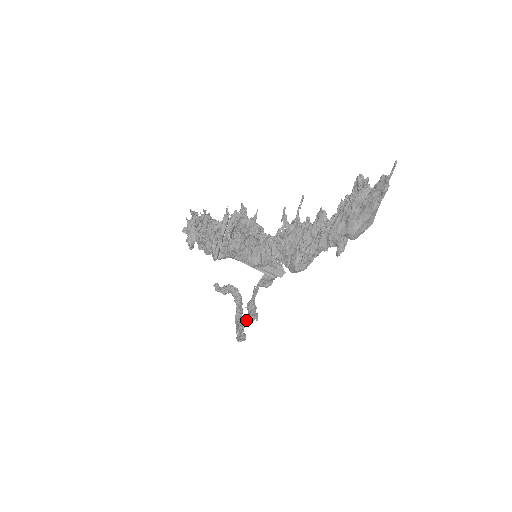
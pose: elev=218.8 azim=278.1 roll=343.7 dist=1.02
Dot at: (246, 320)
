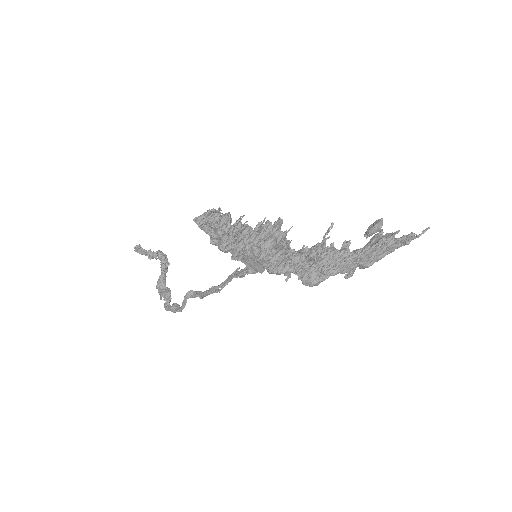
Dot at: (188, 294)
